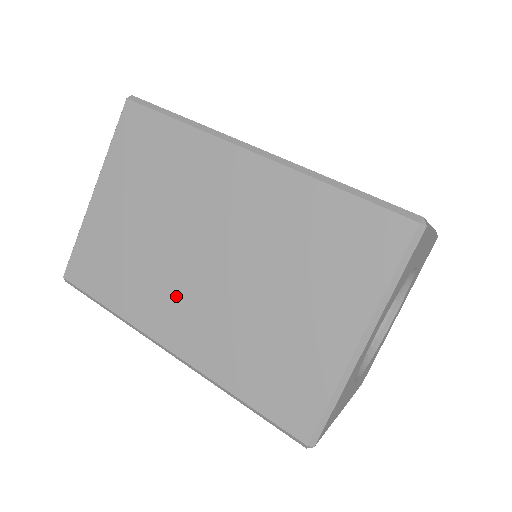
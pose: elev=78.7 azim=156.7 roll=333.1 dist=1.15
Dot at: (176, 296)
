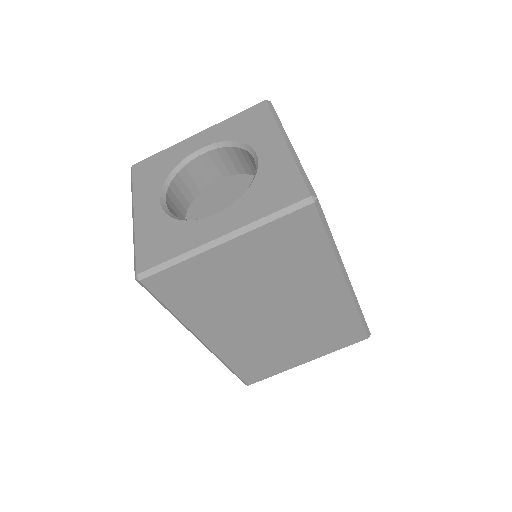
Dot at: (234, 324)
